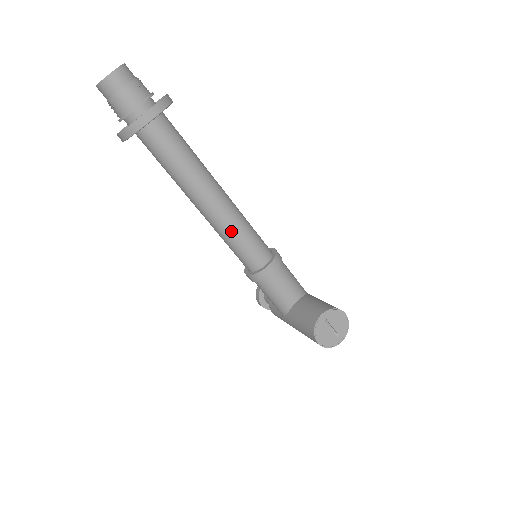
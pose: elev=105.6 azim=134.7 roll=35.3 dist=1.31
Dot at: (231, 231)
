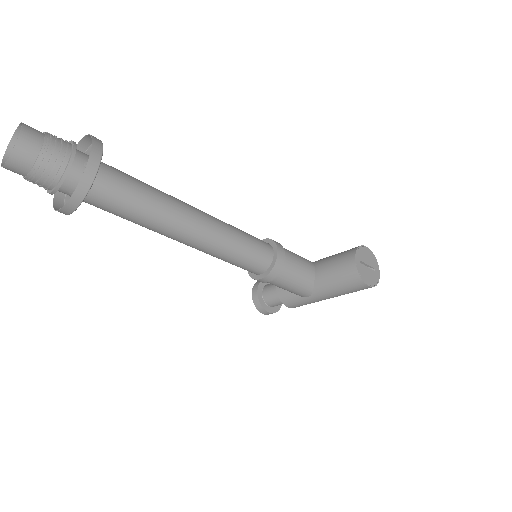
Dot at: (229, 242)
